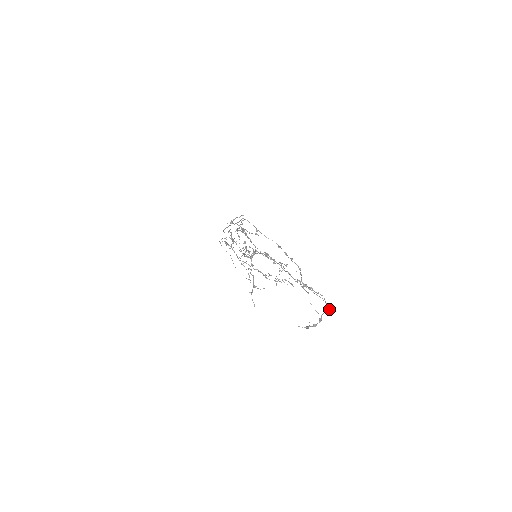
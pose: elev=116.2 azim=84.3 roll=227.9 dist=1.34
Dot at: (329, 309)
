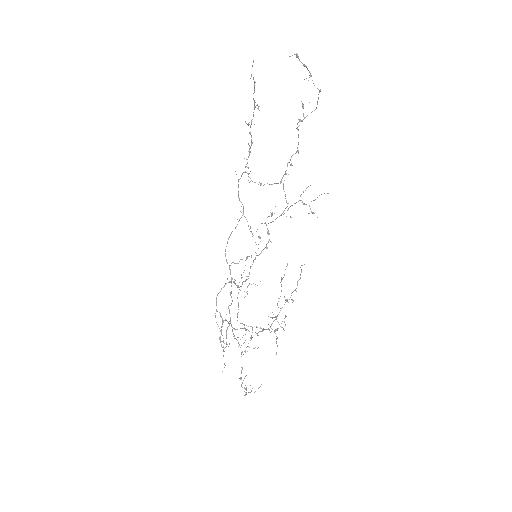
Dot at: (320, 90)
